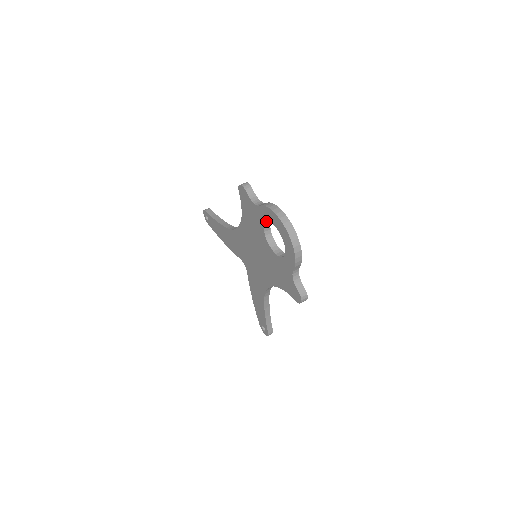
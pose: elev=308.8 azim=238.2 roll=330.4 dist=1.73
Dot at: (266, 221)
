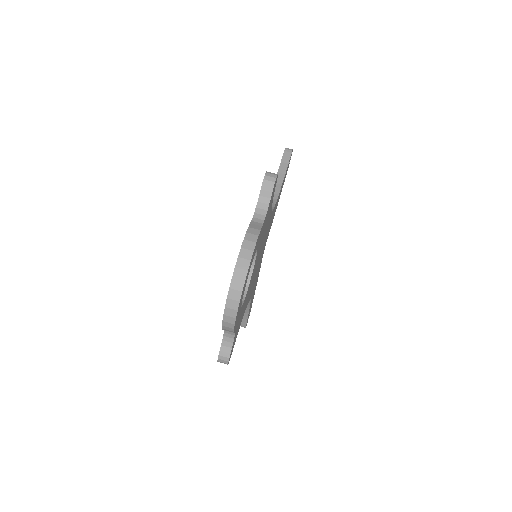
Dot at: occluded
